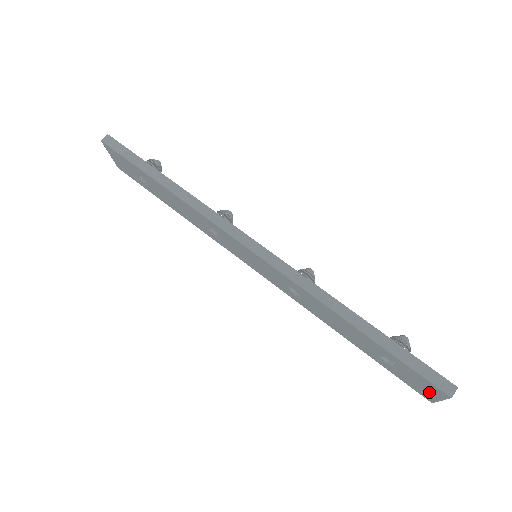
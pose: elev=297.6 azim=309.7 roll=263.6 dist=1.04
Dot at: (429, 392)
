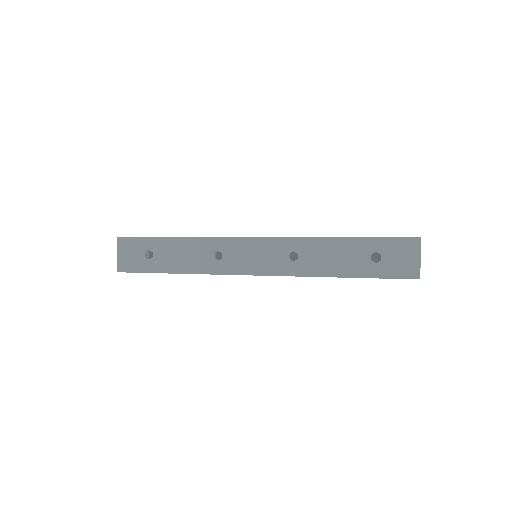
Dot at: (411, 258)
